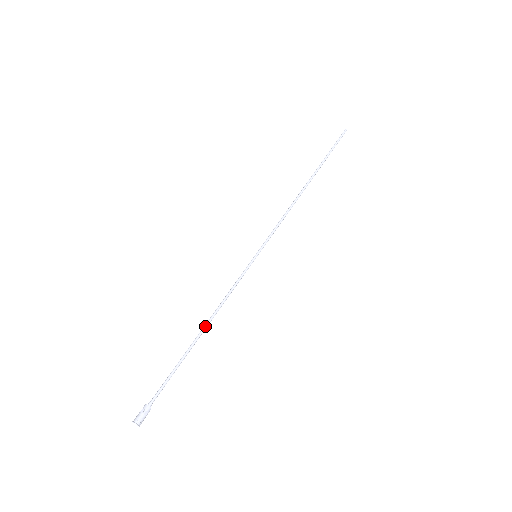
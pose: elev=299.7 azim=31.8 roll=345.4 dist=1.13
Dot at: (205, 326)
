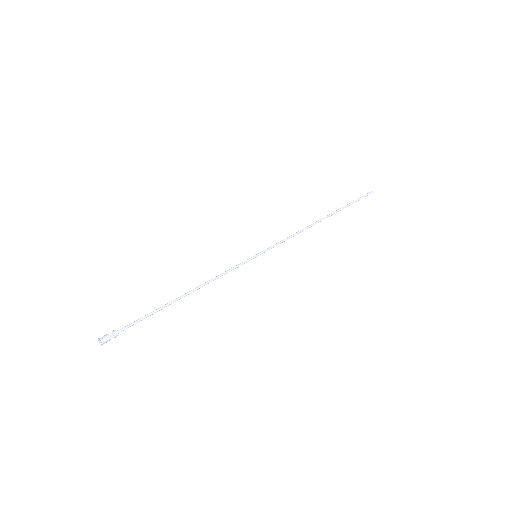
Dot at: (191, 292)
